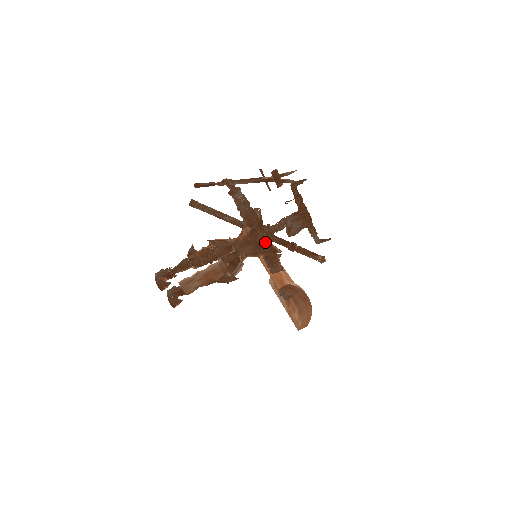
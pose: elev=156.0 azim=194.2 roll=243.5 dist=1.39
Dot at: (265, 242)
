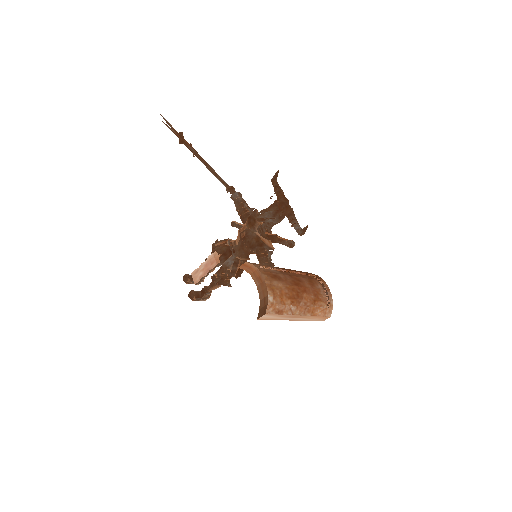
Dot at: (251, 234)
